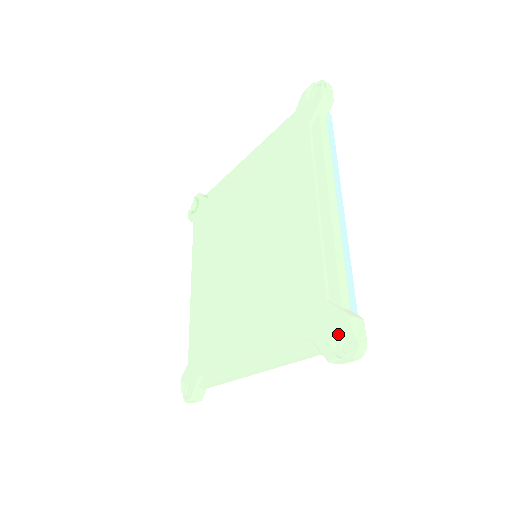
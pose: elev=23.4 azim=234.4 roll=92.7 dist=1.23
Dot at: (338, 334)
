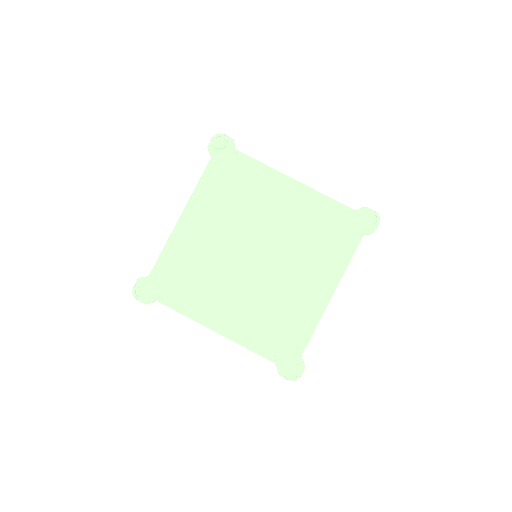
Dot at: (291, 365)
